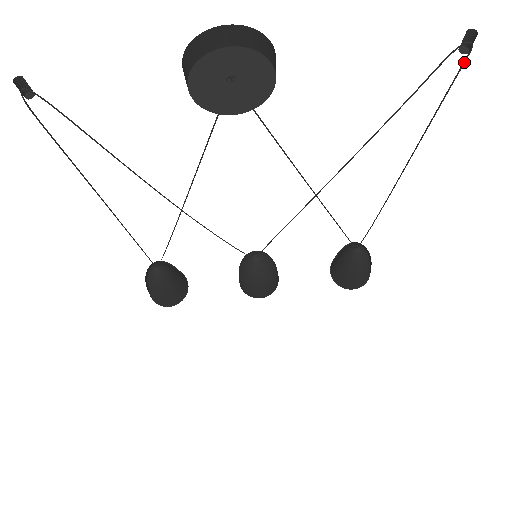
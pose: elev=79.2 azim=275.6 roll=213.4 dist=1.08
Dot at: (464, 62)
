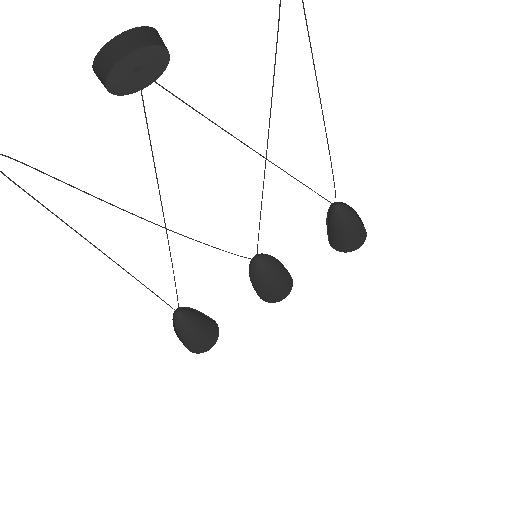
Dot at: out of frame
